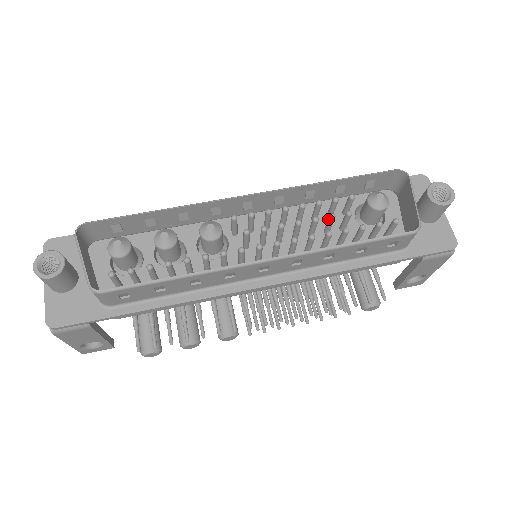
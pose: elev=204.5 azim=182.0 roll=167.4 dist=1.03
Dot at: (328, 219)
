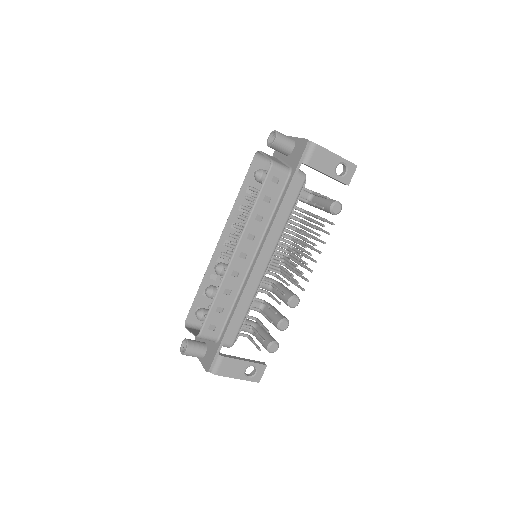
Dot at: occluded
